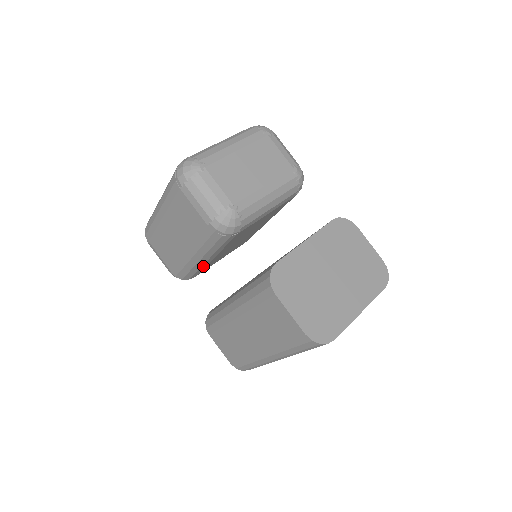
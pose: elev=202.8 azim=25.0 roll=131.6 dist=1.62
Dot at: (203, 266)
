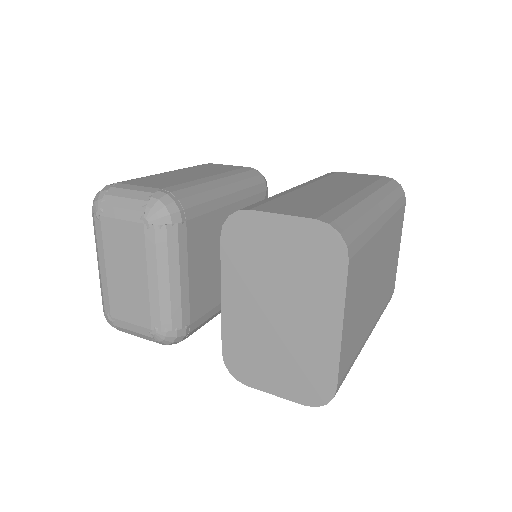
Dot at: occluded
